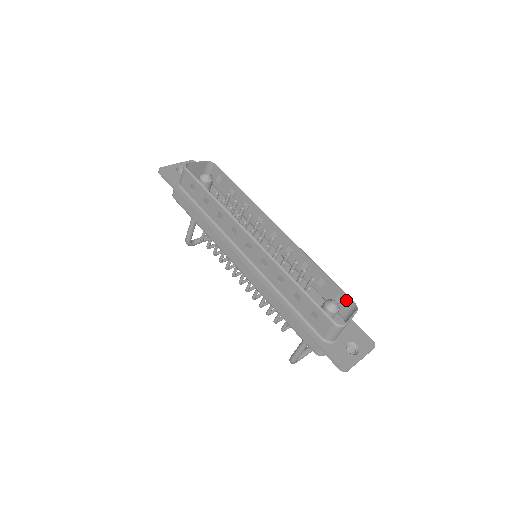
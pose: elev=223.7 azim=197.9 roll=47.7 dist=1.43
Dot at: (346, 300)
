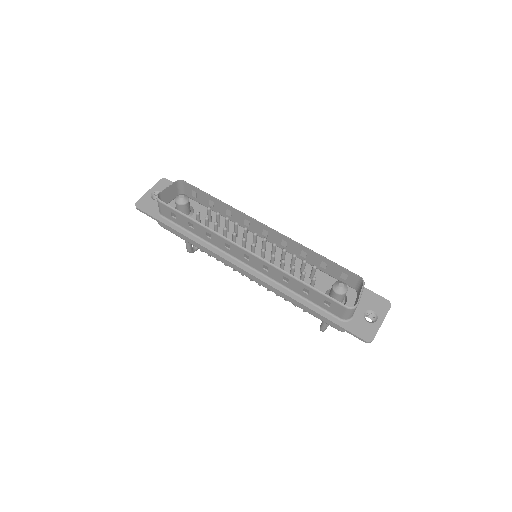
Dot at: (351, 276)
